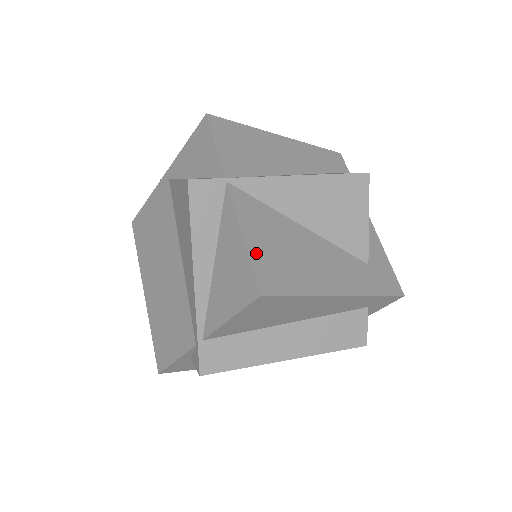
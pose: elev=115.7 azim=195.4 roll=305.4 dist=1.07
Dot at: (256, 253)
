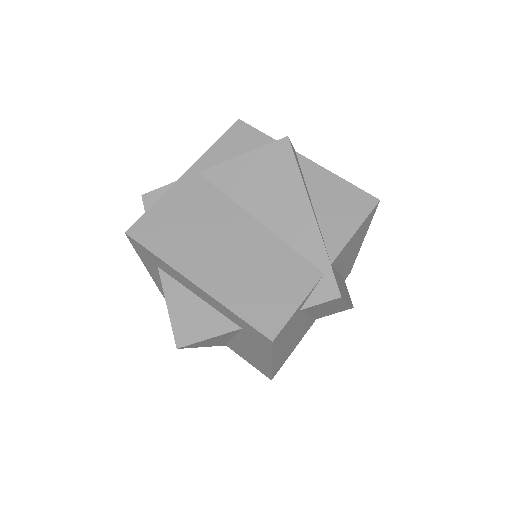
Dot at: occluded
